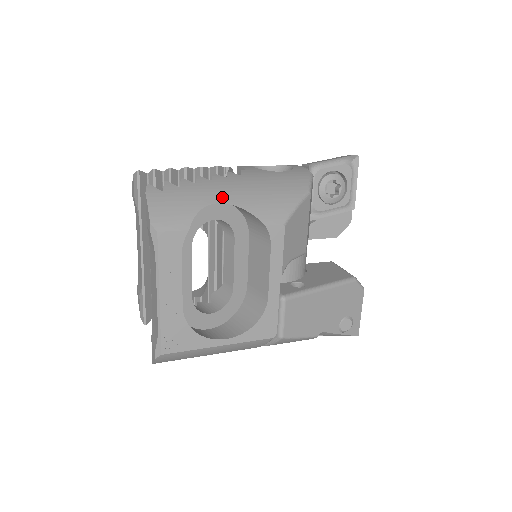
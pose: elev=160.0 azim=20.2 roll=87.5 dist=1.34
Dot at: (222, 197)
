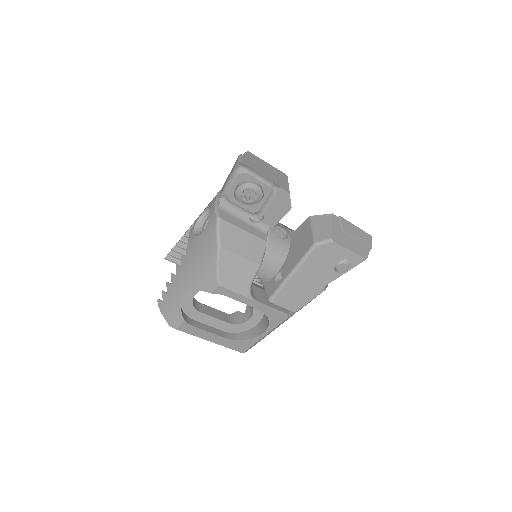
Dot at: (184, 288)
